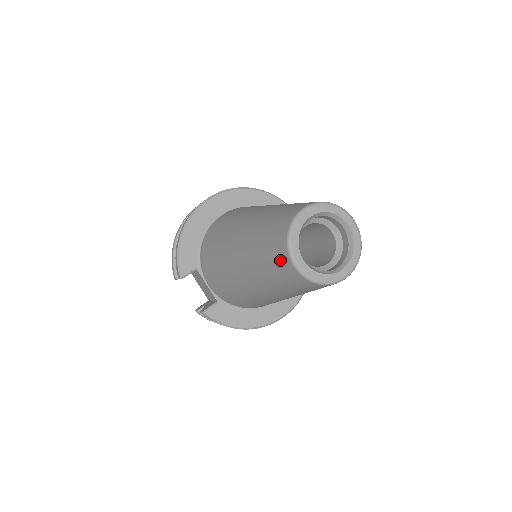
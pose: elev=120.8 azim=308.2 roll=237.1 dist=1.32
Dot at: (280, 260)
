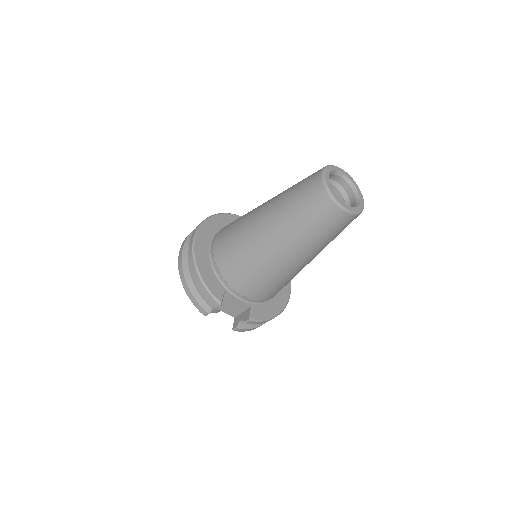
Dot at: (329, 214)
